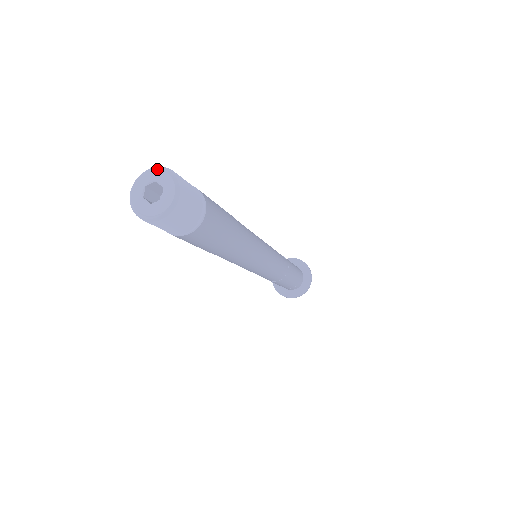
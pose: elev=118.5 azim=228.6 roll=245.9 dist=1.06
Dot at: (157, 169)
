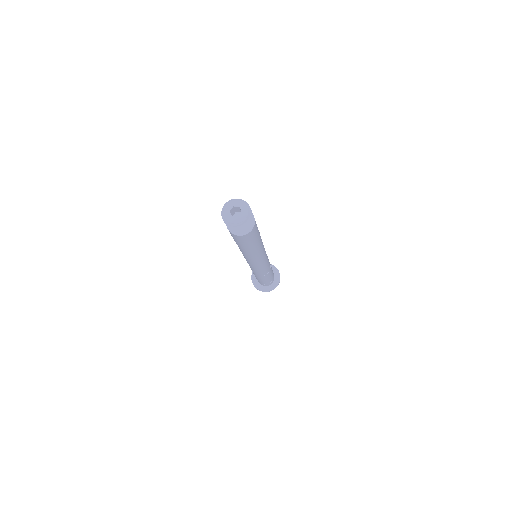
Dot at: (231, 201)
